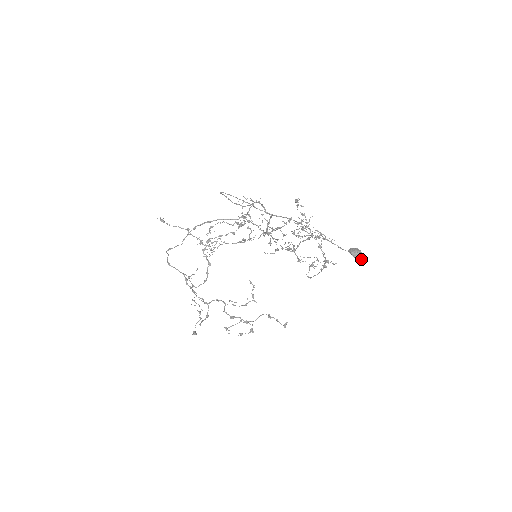
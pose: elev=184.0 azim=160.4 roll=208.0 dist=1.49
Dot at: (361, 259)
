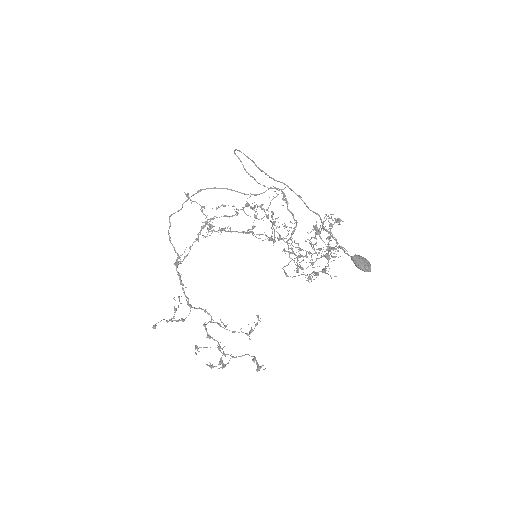
Dot at: (362, 268)
